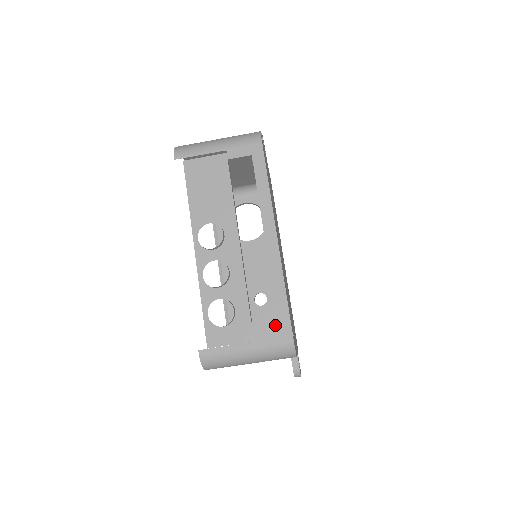
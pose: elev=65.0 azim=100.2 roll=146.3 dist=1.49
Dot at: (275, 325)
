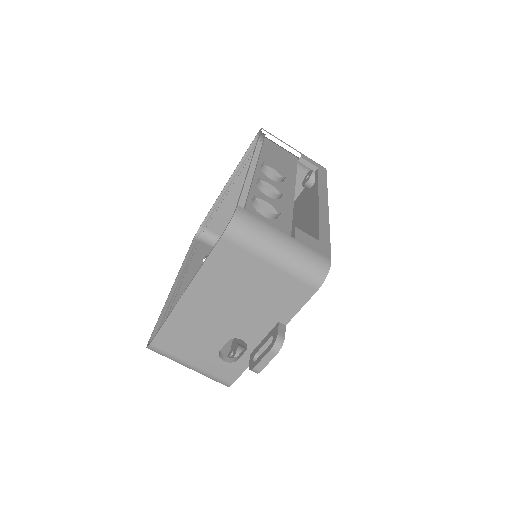
Dot at: (317, 243)
